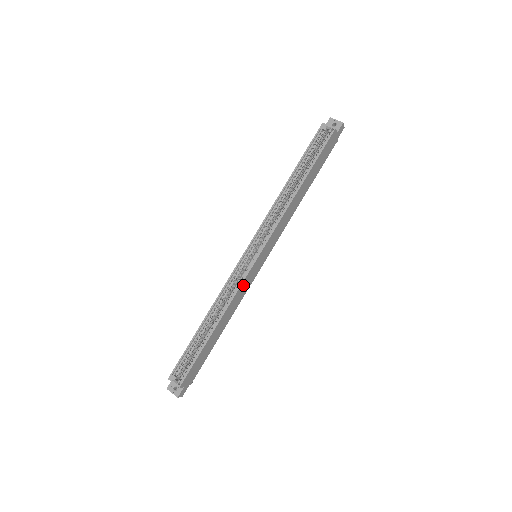
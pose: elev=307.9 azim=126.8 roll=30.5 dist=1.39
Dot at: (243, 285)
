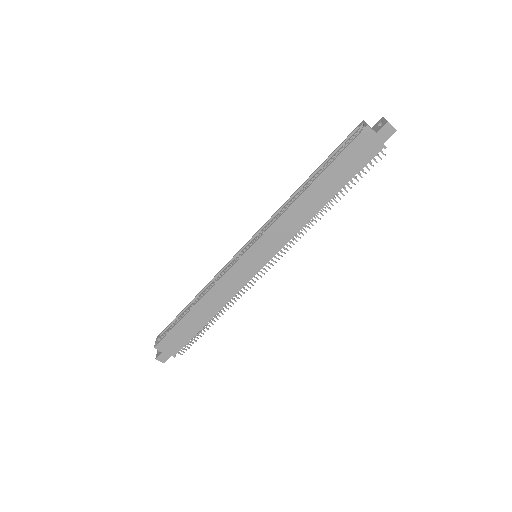
Dot at: (228, 278)
